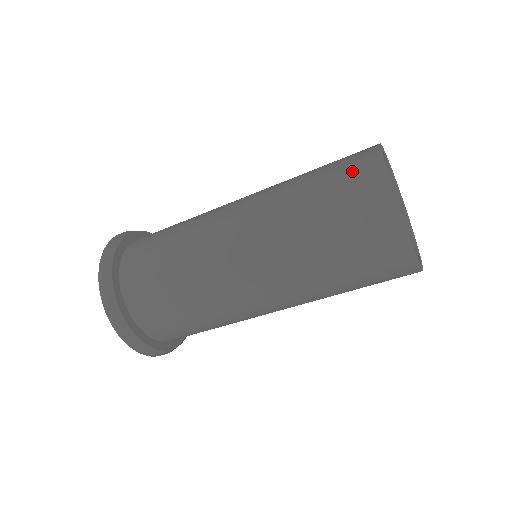
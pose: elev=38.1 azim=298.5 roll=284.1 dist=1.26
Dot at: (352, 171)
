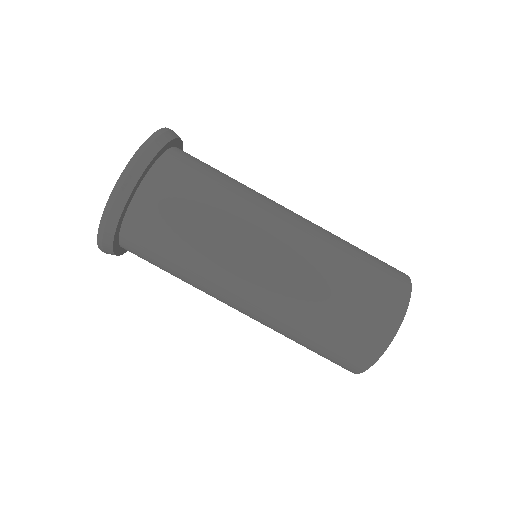
Dot at: occluded
